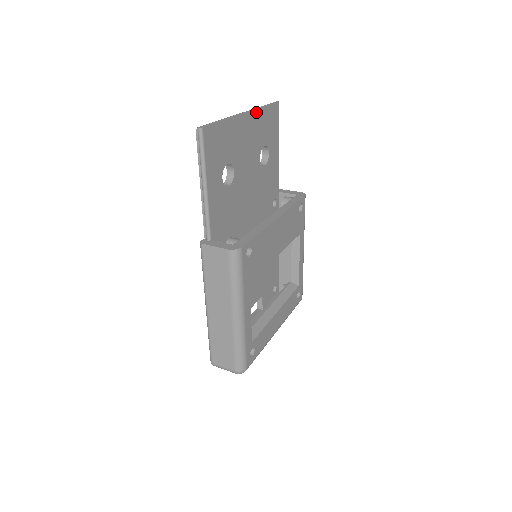
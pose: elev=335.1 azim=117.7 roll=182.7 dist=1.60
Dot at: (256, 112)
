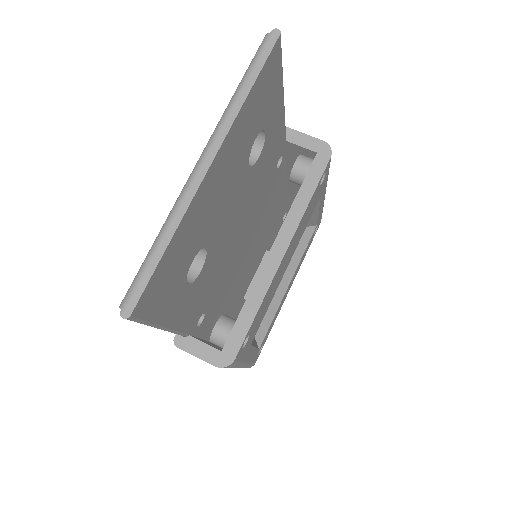
Dot at: (232, 128)
